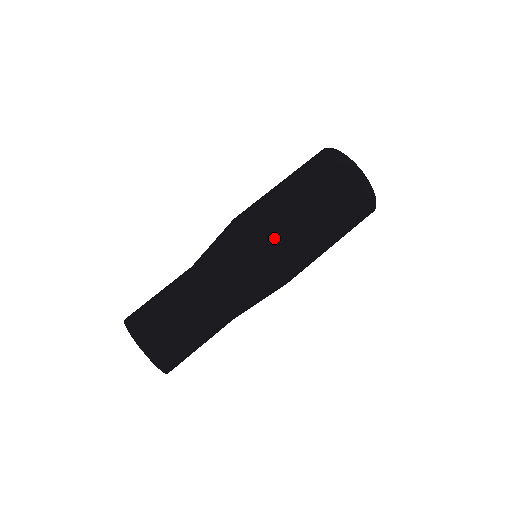
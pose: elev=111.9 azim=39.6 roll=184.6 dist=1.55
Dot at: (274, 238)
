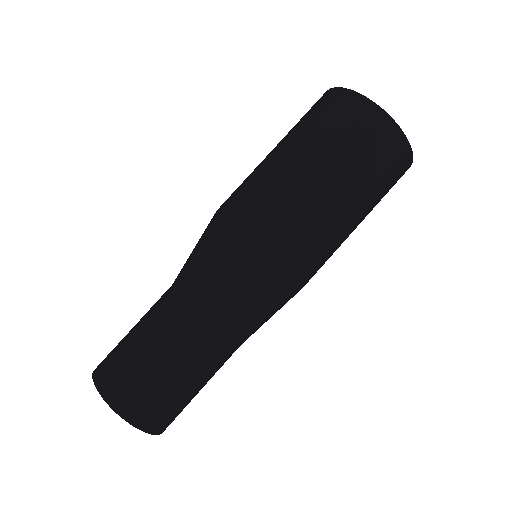
Dot at: (268, 226)
